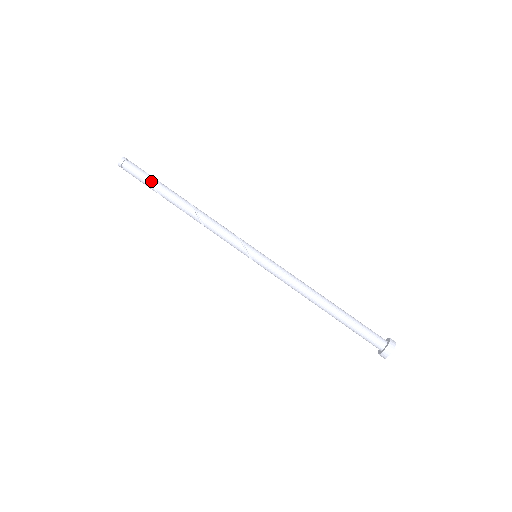
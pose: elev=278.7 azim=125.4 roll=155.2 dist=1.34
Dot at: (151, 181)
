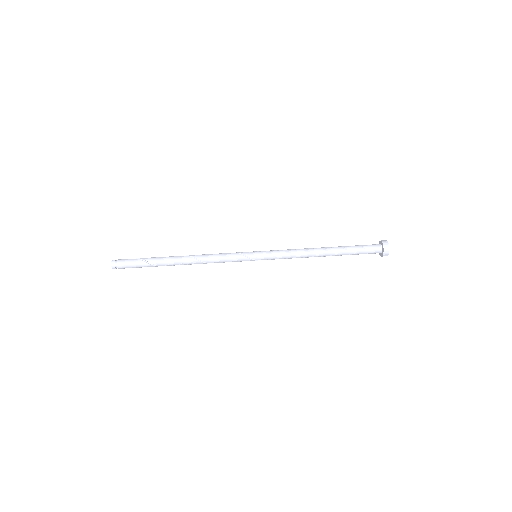
Dot at: (145, 261)
